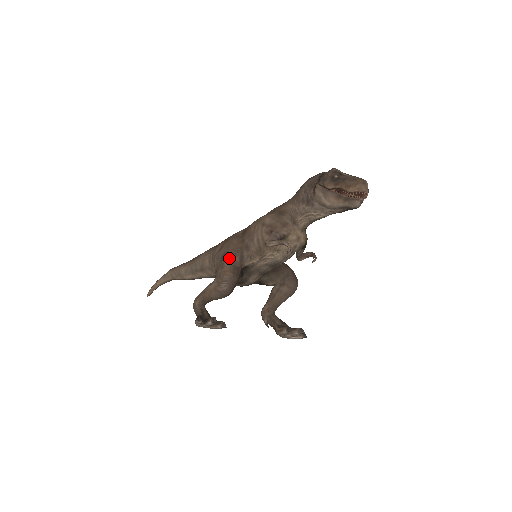
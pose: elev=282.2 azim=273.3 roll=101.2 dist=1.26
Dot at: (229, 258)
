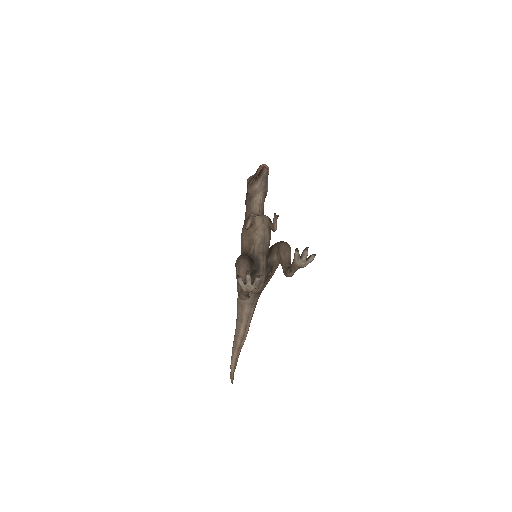
Dot at: occluded
